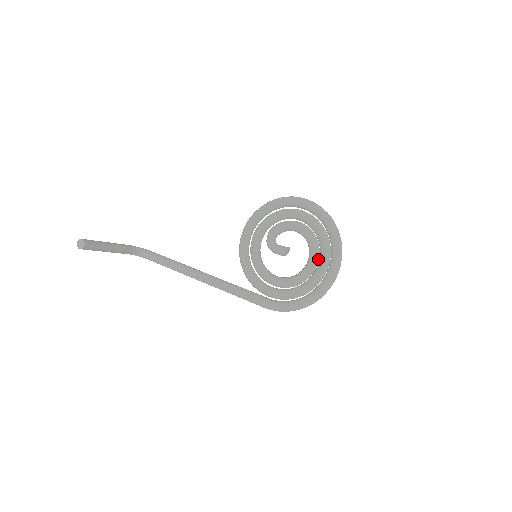
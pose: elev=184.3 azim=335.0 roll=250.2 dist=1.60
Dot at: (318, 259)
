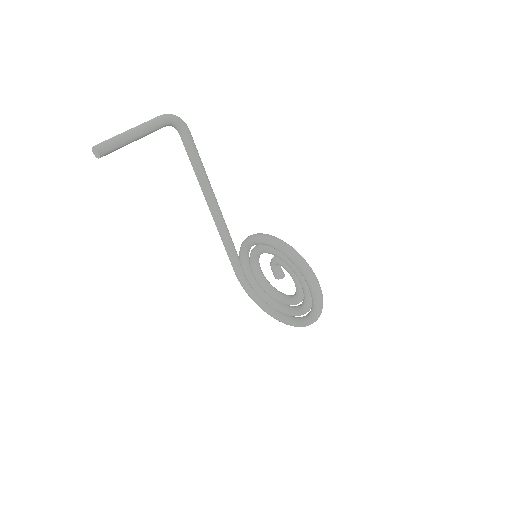
Dot at: occluded
